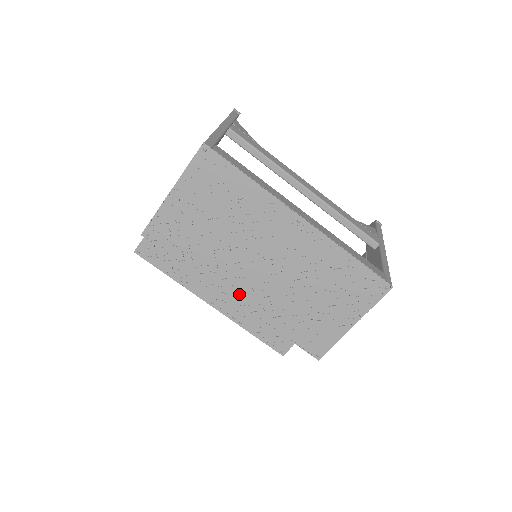
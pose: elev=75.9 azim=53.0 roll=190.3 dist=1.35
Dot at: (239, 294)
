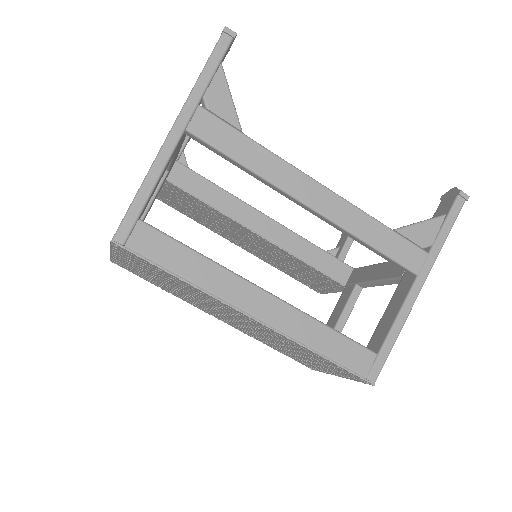
Dot at: (220, 319)
